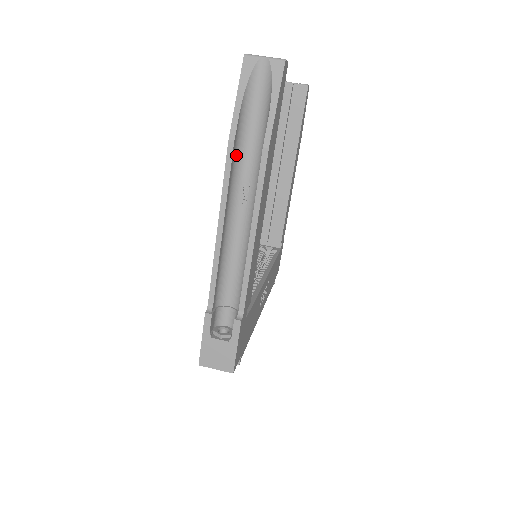
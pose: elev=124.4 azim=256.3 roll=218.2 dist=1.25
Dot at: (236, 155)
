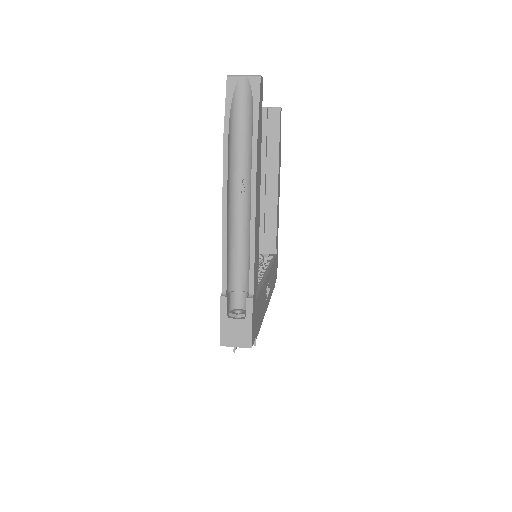
Dot at: (230, 157)
